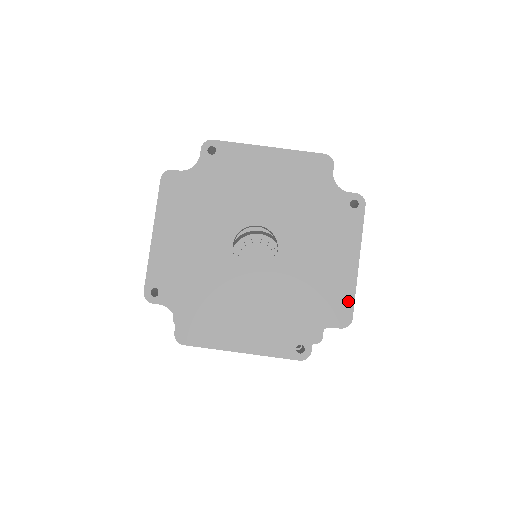
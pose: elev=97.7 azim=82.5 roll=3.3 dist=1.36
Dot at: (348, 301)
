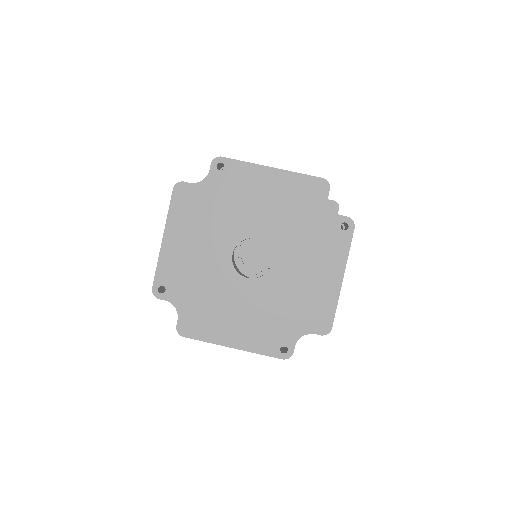
Dot at: (330, 312)
